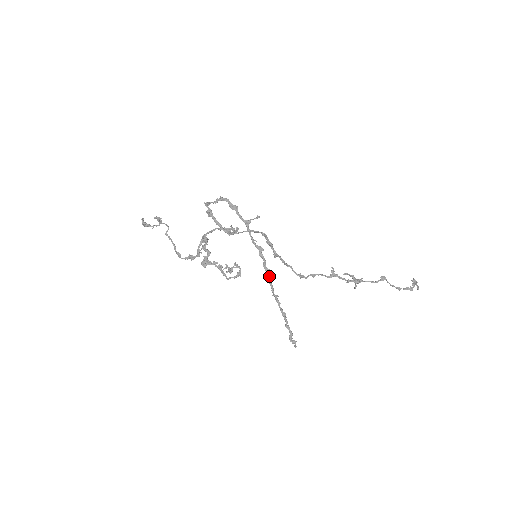
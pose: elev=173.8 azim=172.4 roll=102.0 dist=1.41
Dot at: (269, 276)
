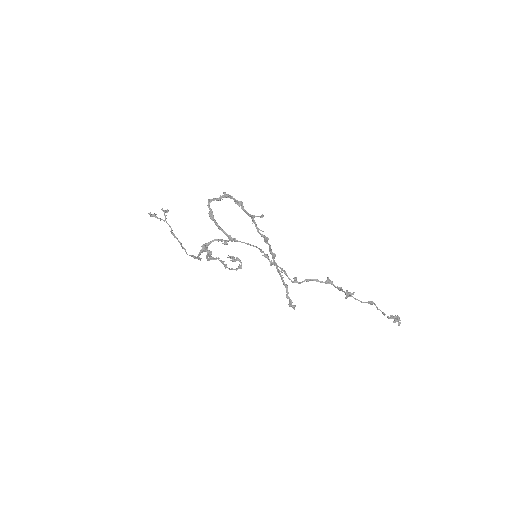
Dot at: (274, 258)
